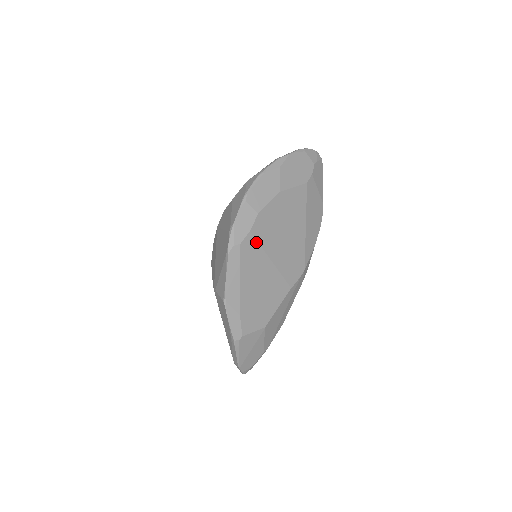
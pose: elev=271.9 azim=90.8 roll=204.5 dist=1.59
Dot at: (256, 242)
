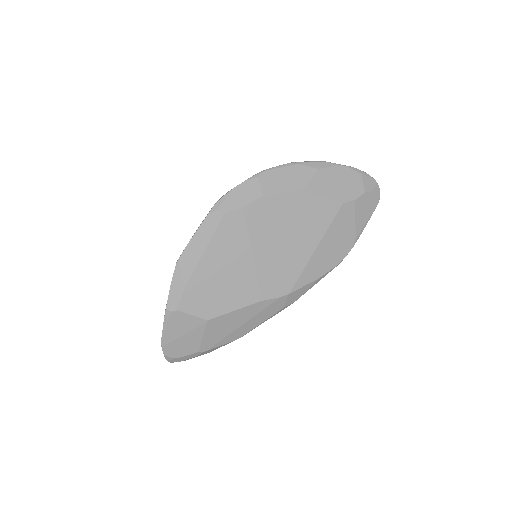
Dot at: (245, 223)
